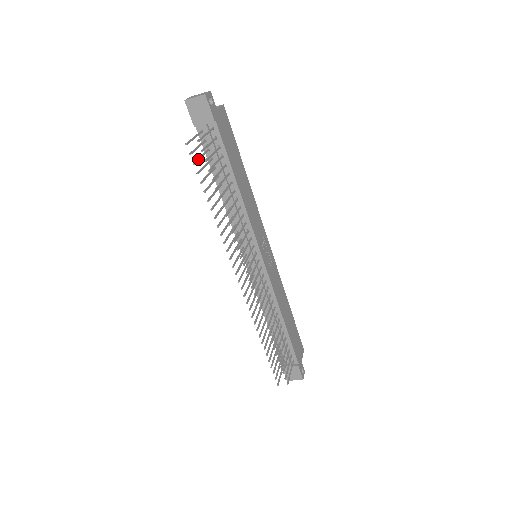
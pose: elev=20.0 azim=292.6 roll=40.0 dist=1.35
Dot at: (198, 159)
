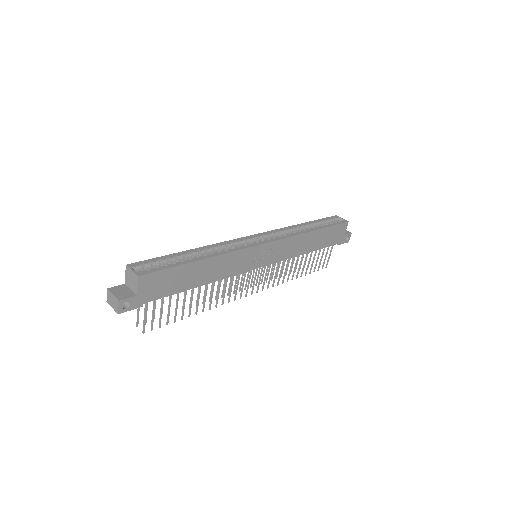
Dot at: (154, 313)
